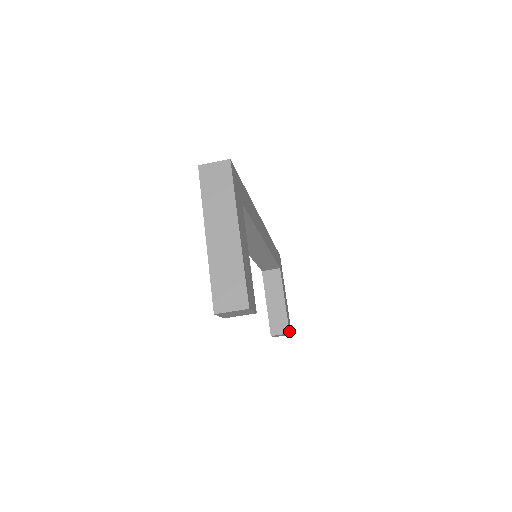
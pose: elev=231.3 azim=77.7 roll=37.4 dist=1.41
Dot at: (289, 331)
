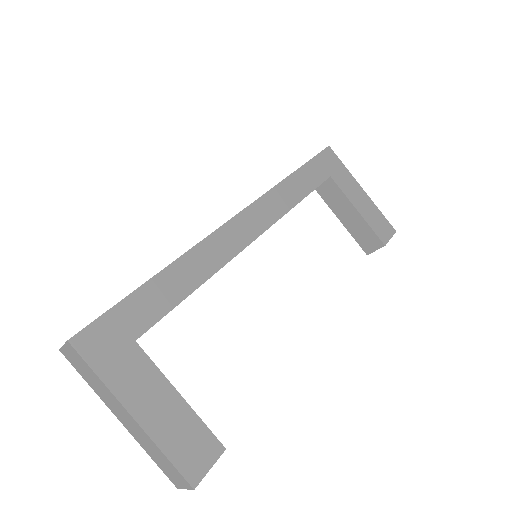
Dot at: (383, 243)
